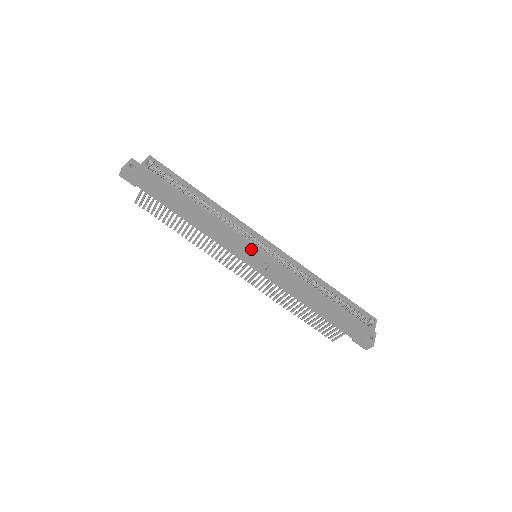
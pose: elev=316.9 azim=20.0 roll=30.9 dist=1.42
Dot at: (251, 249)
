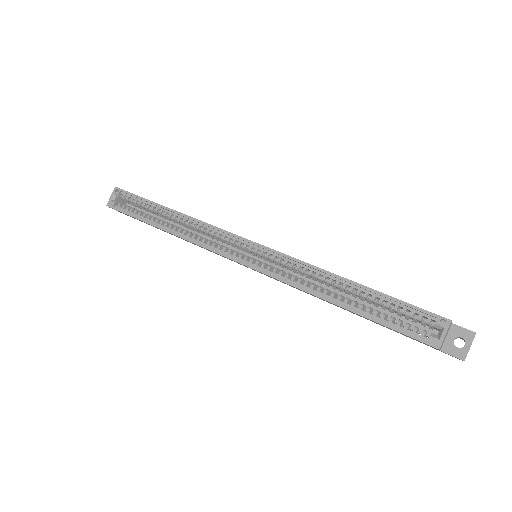
Dot at: occluded
